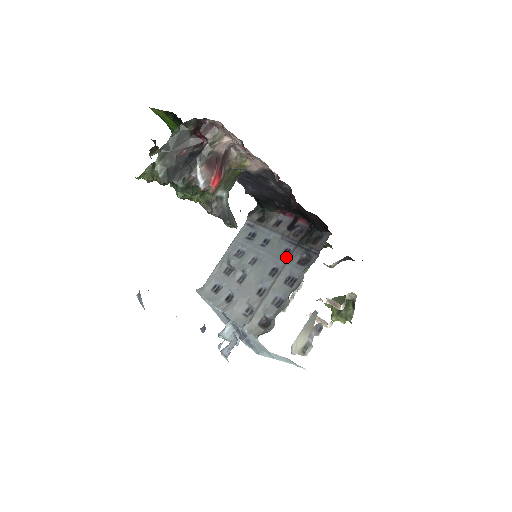
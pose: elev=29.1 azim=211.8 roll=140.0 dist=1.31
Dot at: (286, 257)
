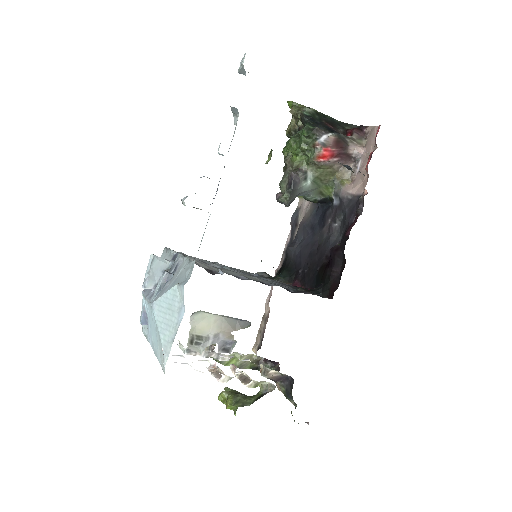
Dot at: occluded
